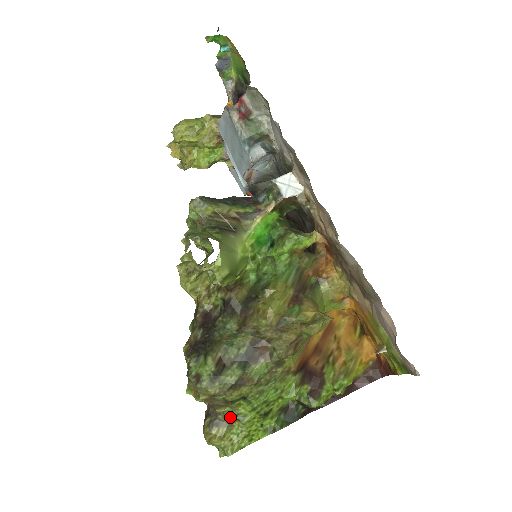
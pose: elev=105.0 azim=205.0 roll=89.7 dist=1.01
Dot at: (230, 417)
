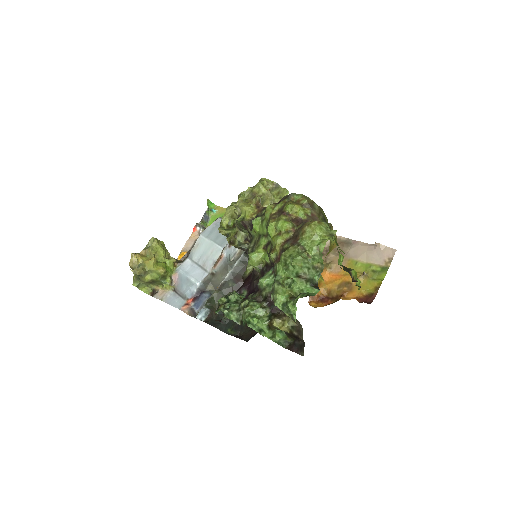
Dot at: occluded
